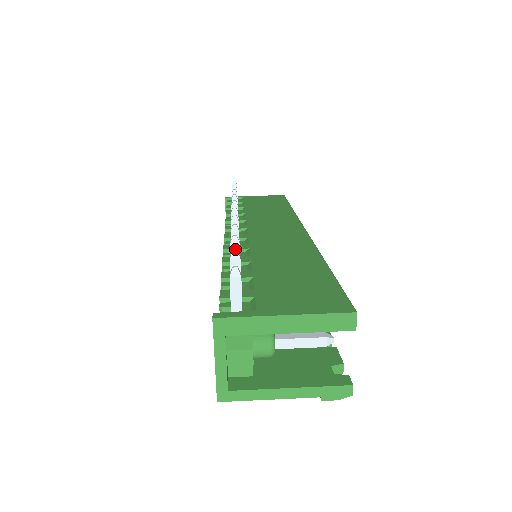
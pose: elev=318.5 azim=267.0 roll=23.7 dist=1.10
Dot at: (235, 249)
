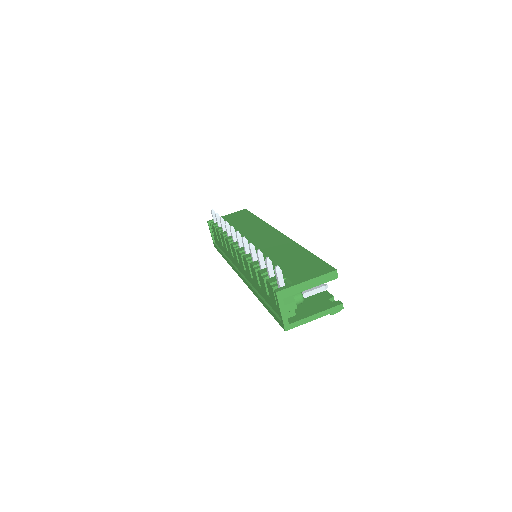
Dot at: (267, 257)
